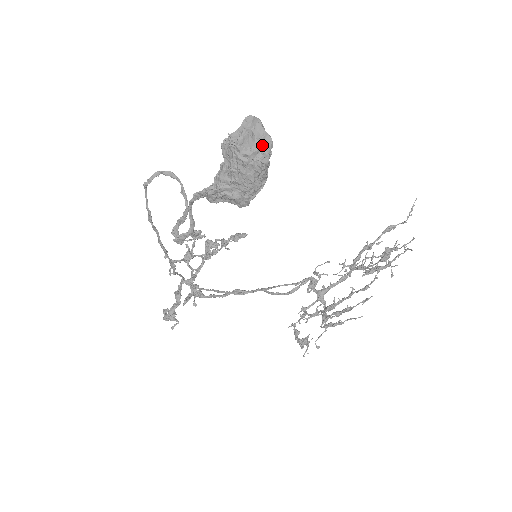
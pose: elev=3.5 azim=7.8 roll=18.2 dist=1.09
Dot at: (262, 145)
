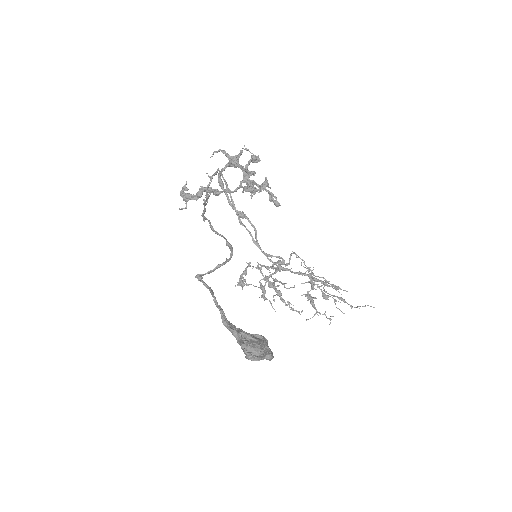
Dot at: occluded
